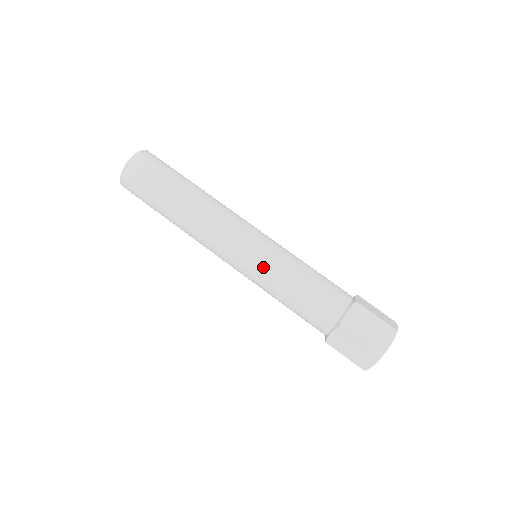
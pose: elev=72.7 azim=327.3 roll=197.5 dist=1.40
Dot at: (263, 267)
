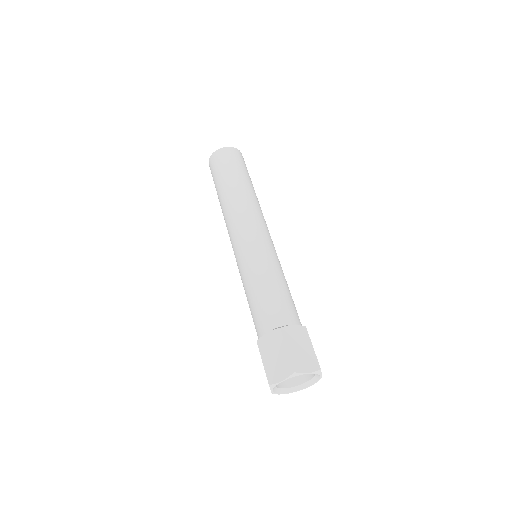
Dot at: (241, 266)
